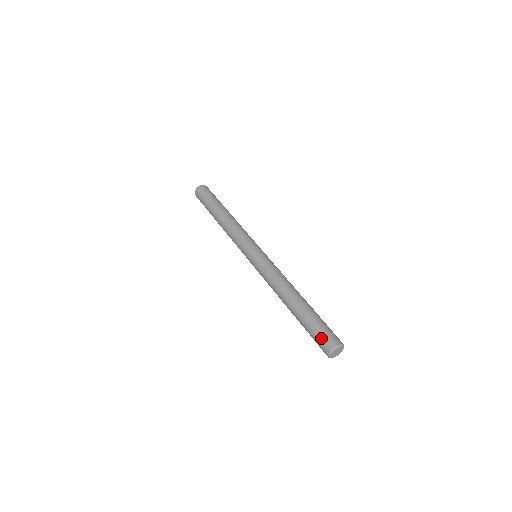
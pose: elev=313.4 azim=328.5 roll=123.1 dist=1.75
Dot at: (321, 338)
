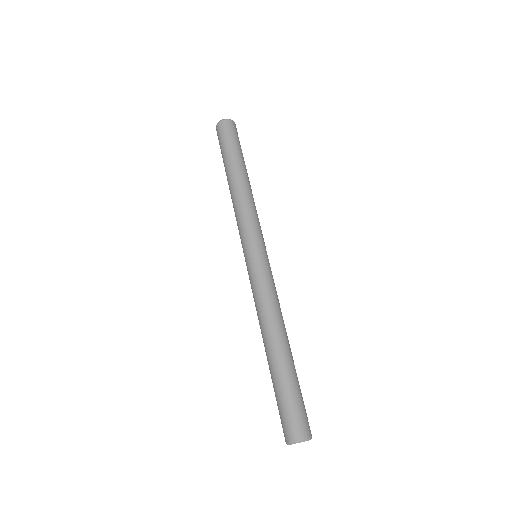
Dot at: (296, 416)
